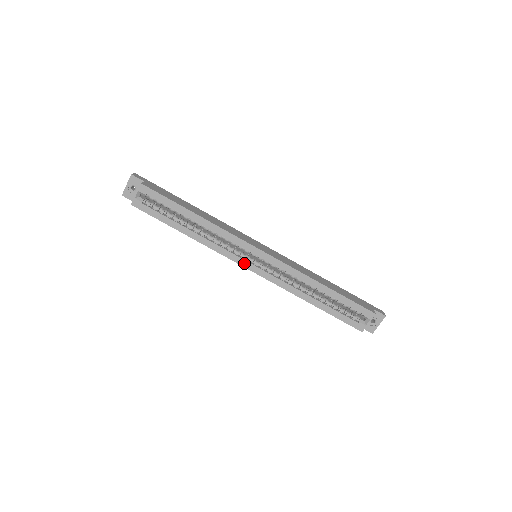
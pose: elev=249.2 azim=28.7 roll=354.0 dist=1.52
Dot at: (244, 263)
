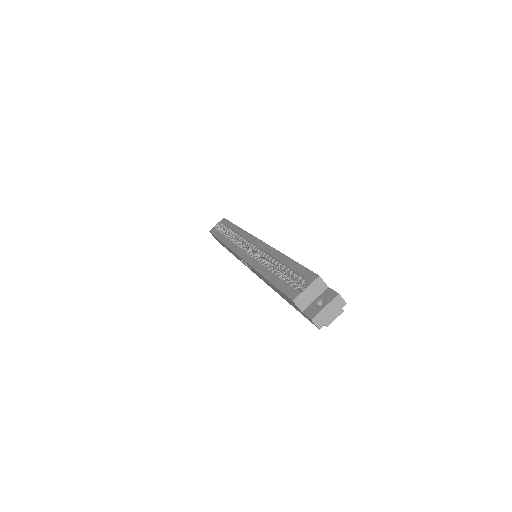
Dot at: (239, 251)
